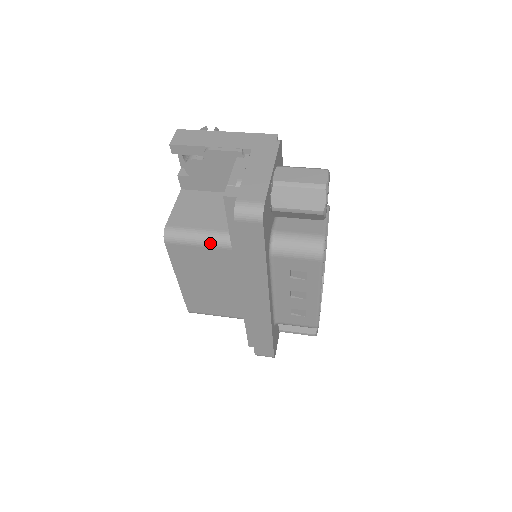
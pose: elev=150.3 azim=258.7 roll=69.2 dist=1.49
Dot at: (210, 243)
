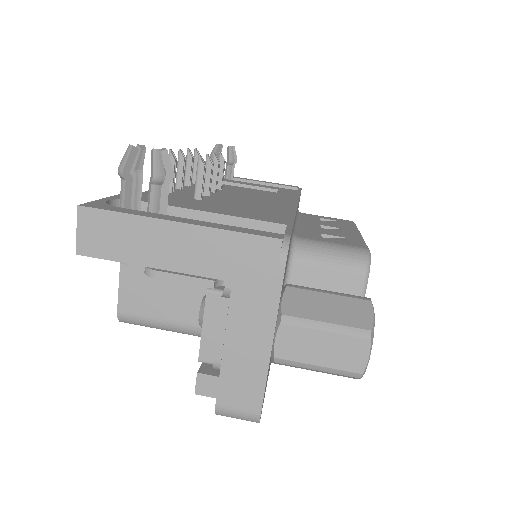
Dot at: (188, 334)
